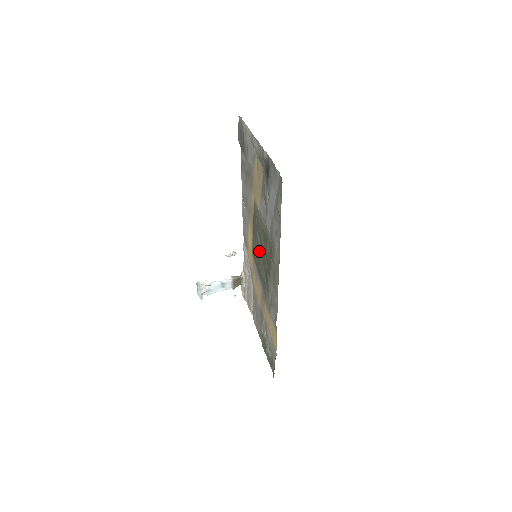
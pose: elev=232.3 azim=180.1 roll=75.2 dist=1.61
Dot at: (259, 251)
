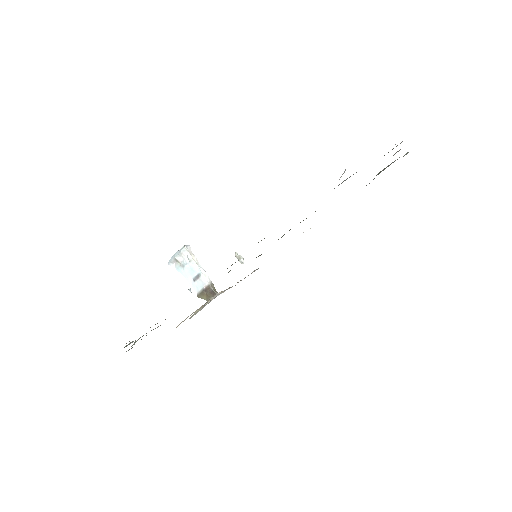
Dot at: occluded
